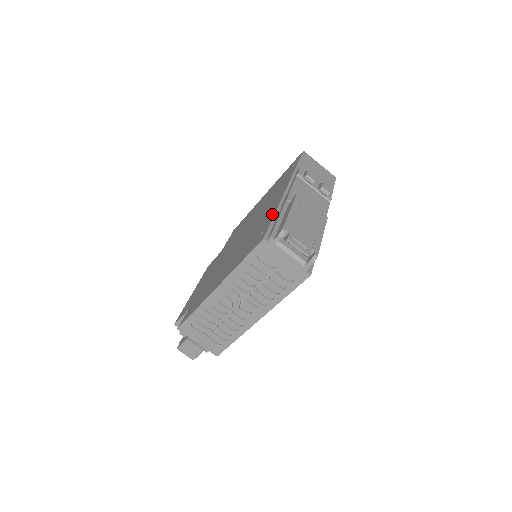
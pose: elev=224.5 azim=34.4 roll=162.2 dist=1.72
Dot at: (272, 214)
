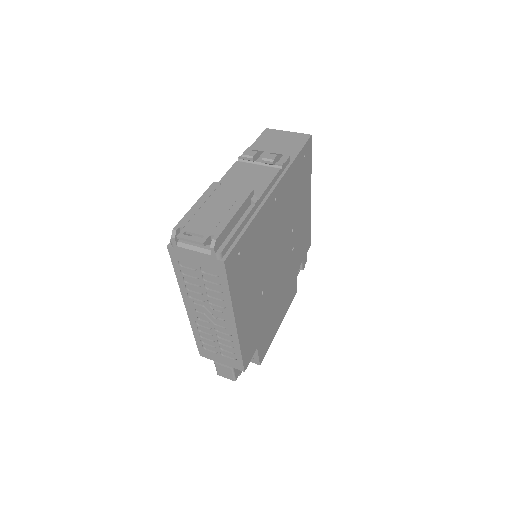
Dot at: occluded
